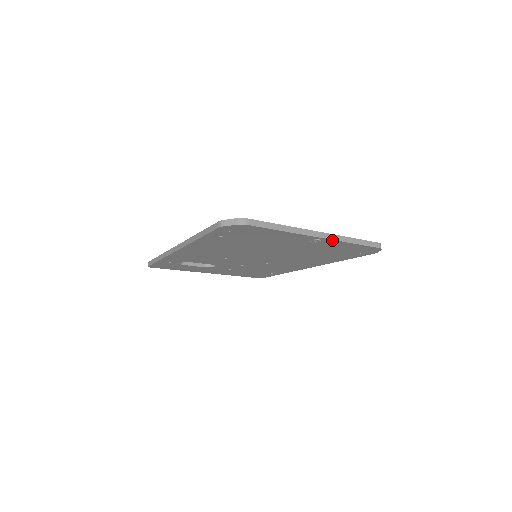
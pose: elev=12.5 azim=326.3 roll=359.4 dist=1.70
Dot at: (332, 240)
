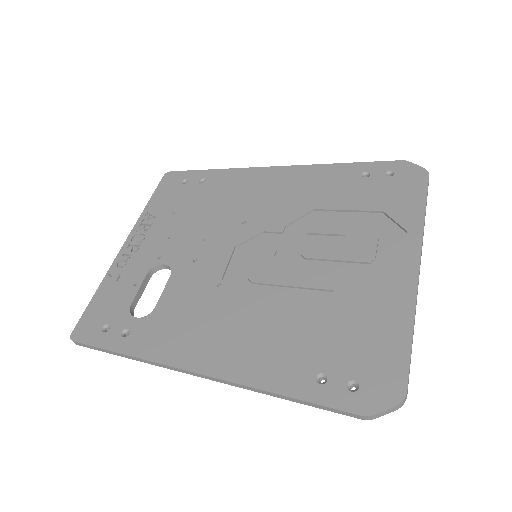
Dot at: occluded
